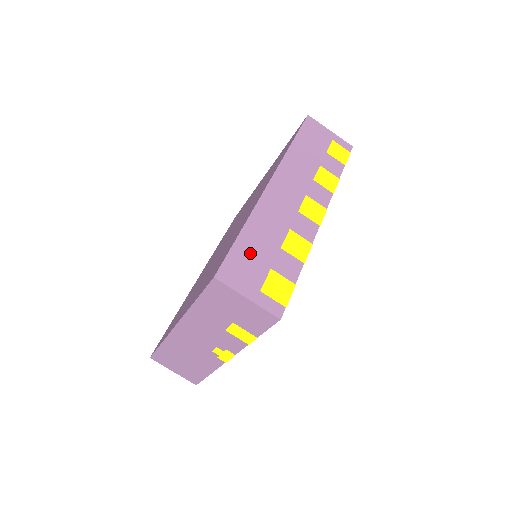
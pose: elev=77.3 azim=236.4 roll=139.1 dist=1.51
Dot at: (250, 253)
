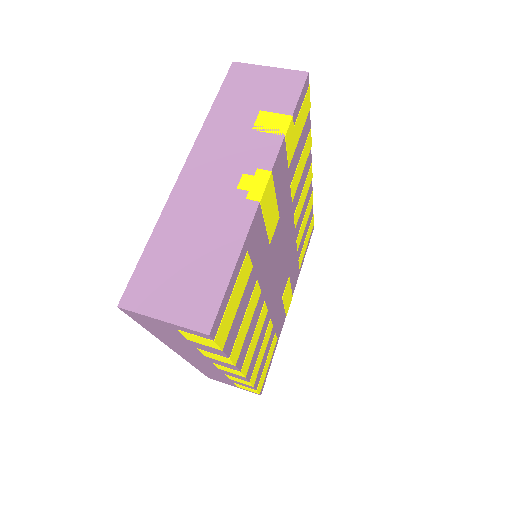
Dot at: occluded
